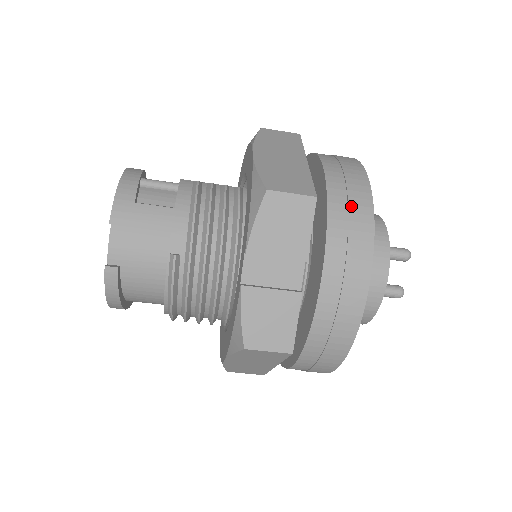
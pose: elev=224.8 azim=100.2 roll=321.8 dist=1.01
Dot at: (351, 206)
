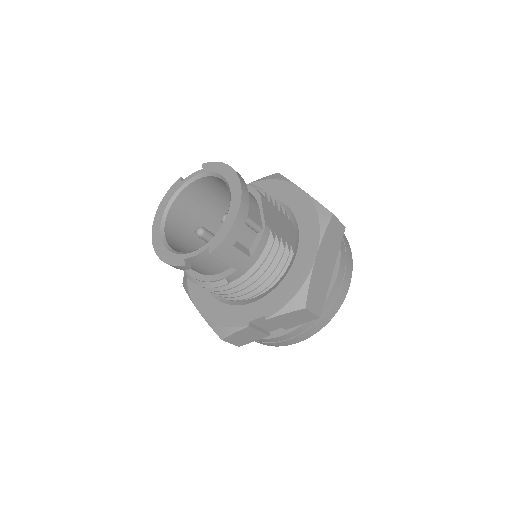
Dot at: (327, 314)
